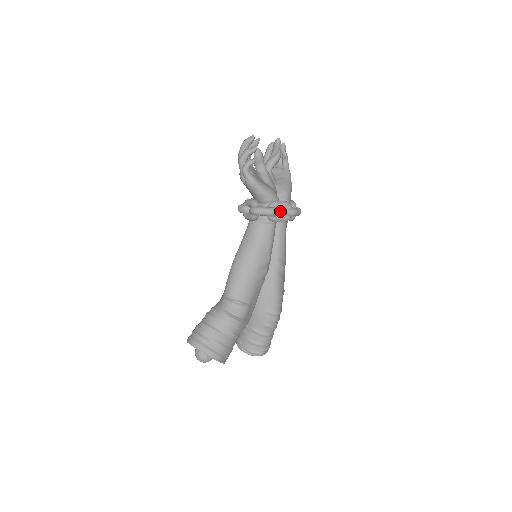
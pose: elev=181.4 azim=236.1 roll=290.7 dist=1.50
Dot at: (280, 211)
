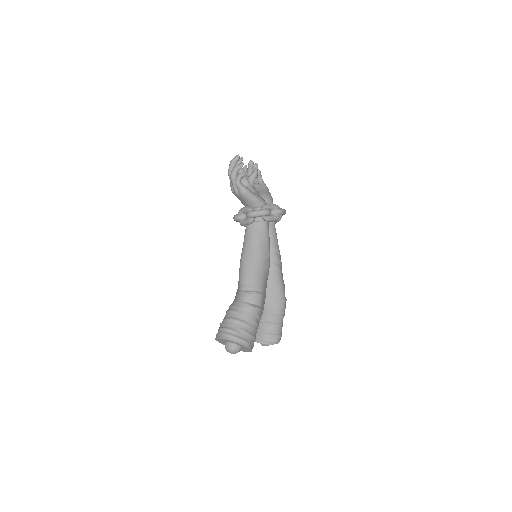
Dot at: occluded
